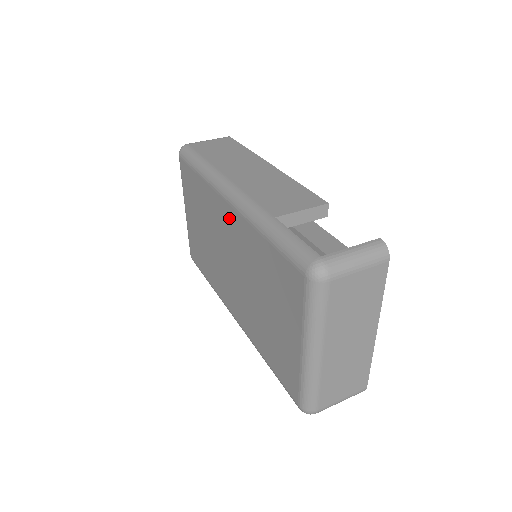
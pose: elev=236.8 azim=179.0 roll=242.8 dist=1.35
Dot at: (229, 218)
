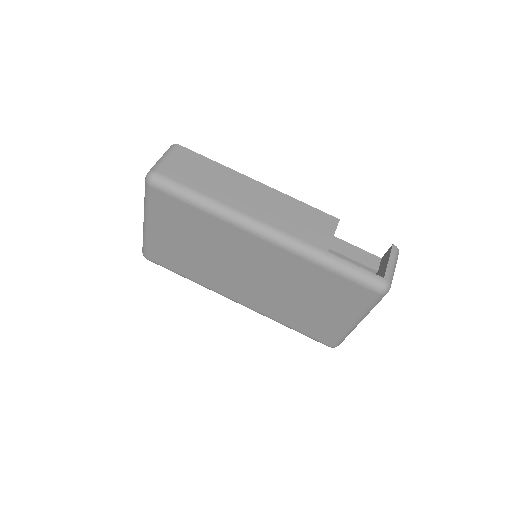
Dot at: (262, 249)
